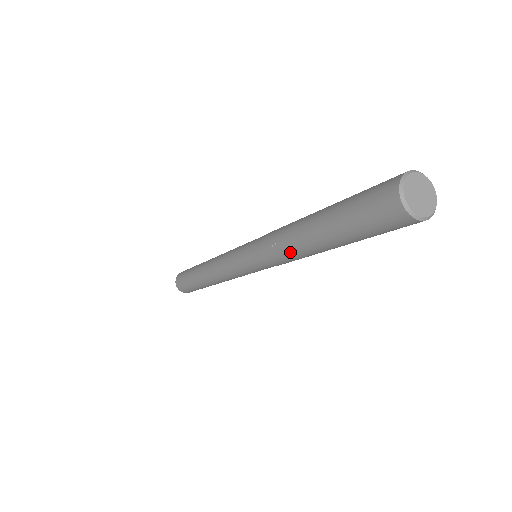
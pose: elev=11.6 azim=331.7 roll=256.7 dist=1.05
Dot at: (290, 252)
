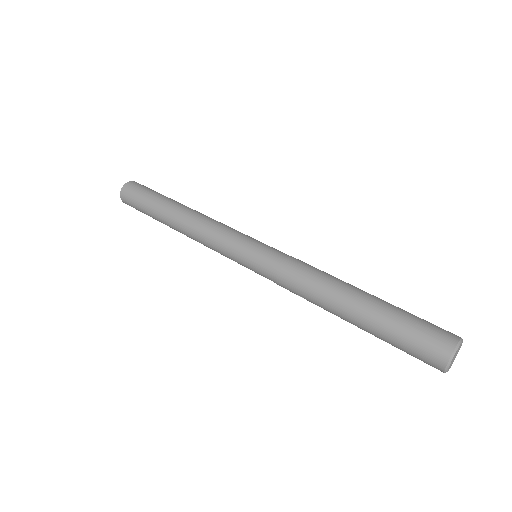
Dot at: occluded
